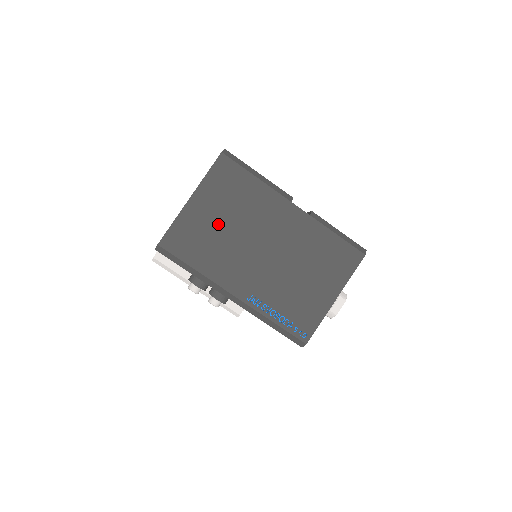
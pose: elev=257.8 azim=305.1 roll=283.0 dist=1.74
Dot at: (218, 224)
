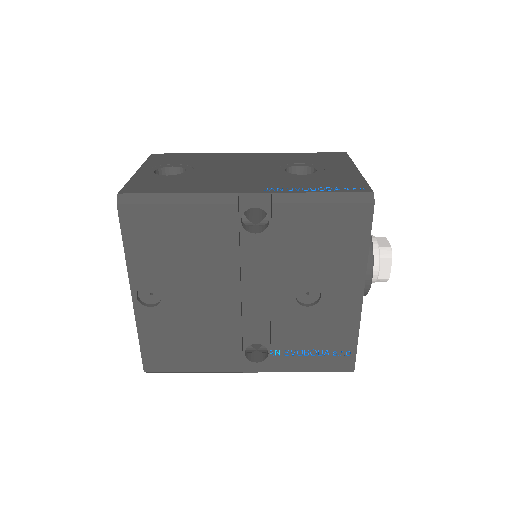
Dot at: occluded
